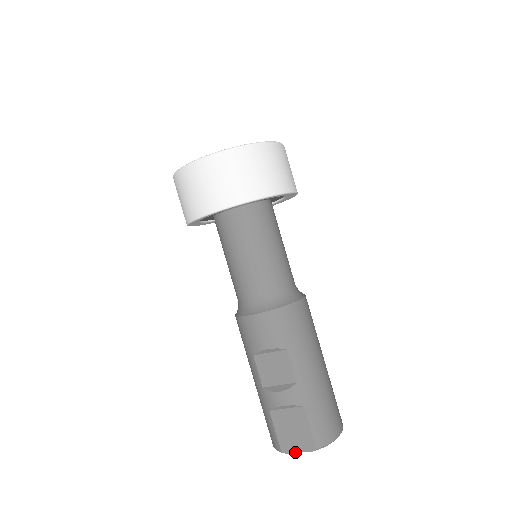
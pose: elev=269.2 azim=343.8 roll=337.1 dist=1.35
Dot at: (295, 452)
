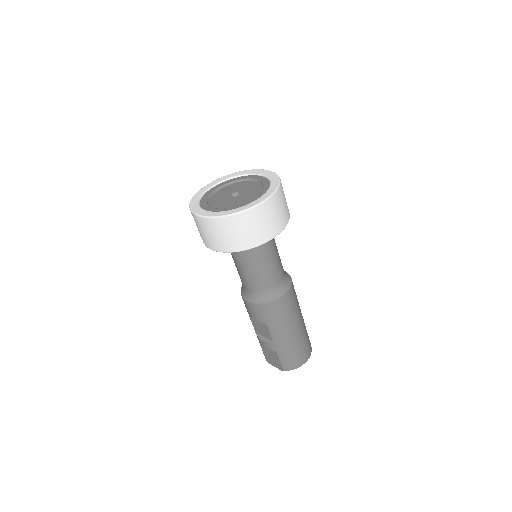
Dot at: occluded
